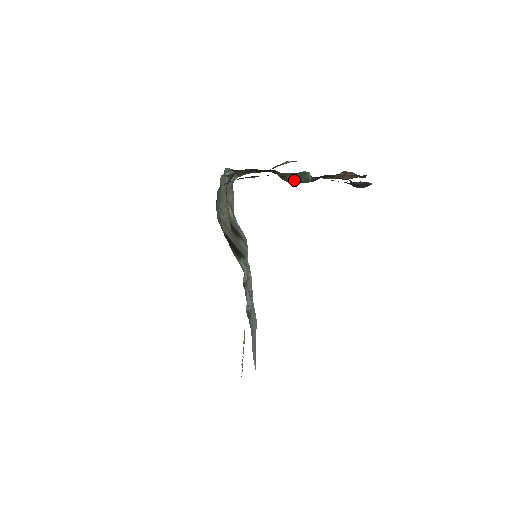
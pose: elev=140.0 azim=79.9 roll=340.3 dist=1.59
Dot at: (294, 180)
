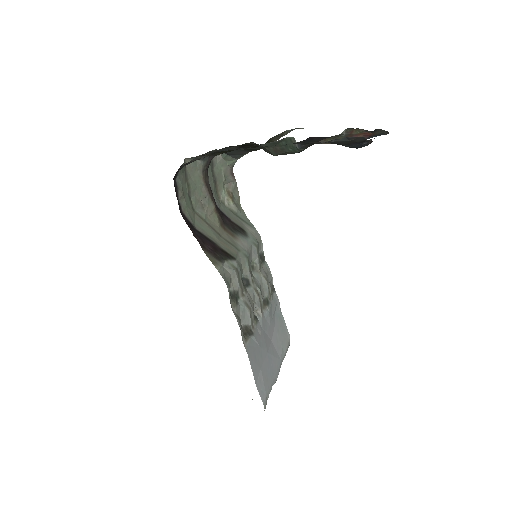
Dot at: (280, 152)
